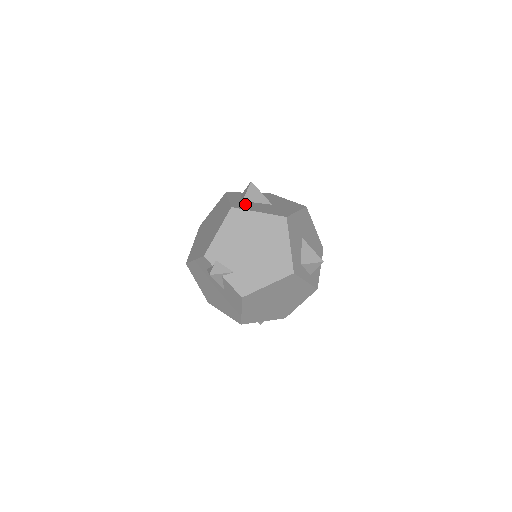
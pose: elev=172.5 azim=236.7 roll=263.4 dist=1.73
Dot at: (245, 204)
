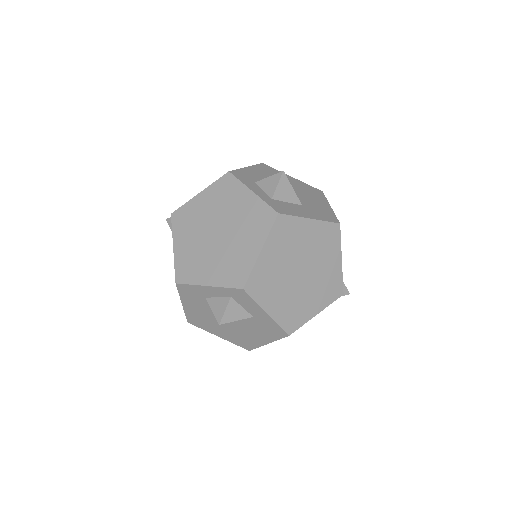
Dot at: occluded
